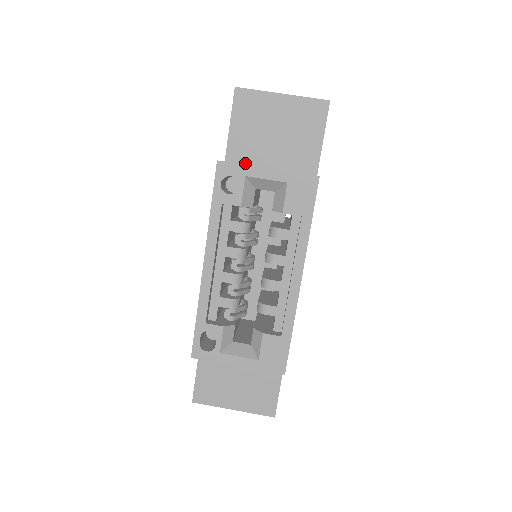
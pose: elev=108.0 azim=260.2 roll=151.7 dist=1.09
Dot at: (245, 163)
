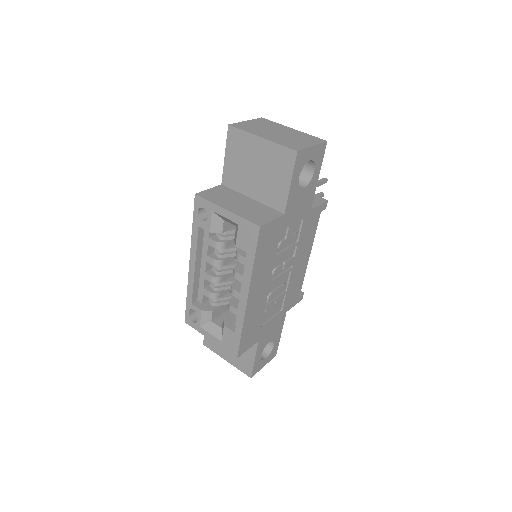
Dot at: (235, 189)
